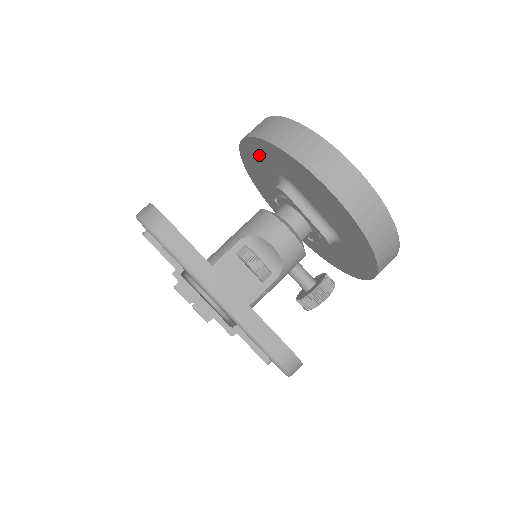
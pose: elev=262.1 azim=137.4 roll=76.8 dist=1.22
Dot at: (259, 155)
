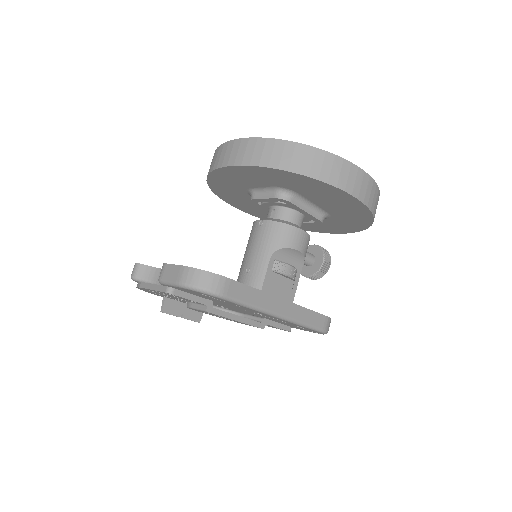
Dot at: (254, 175)
